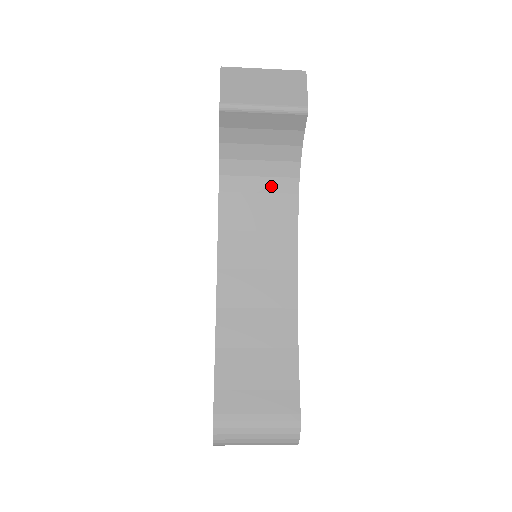
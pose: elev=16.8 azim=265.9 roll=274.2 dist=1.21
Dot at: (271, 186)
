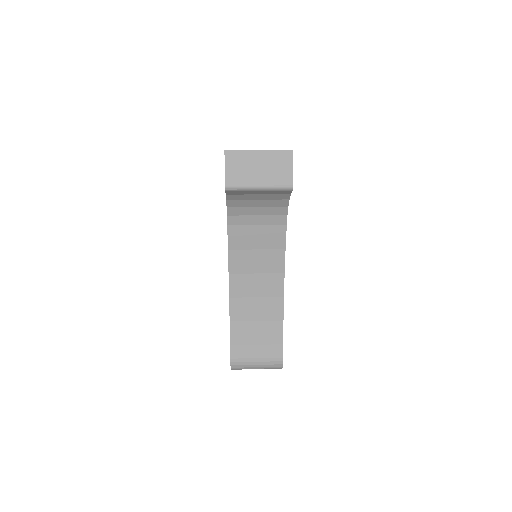
Dot at: (266, 221)
